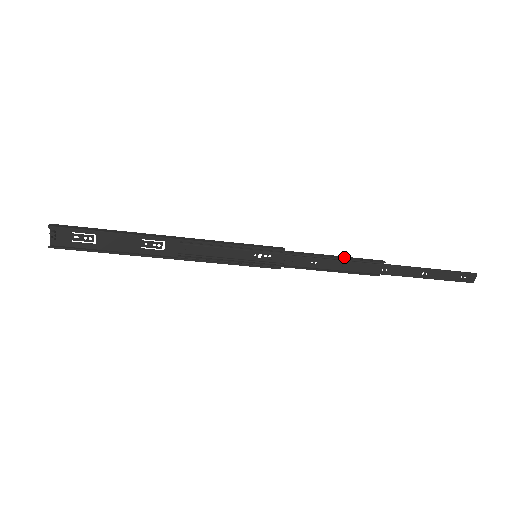
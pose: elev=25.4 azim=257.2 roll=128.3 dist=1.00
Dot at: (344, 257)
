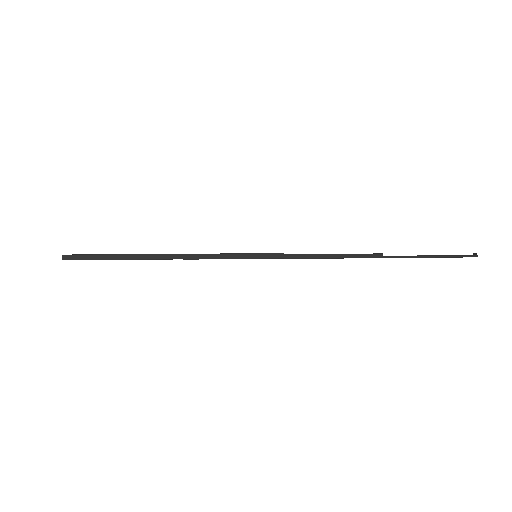
Dot at: (342, 256)
